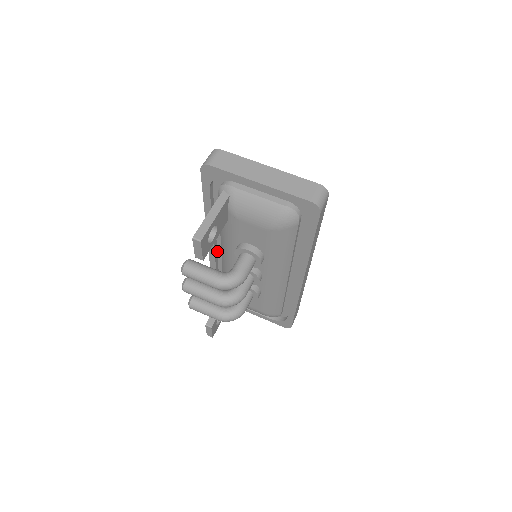
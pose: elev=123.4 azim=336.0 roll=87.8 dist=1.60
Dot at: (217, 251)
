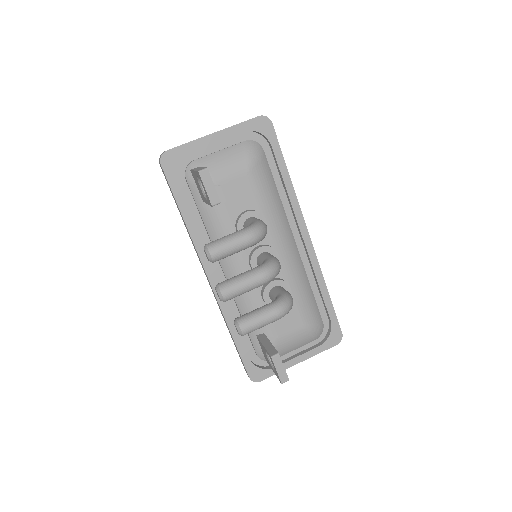
Dot at: occluded
